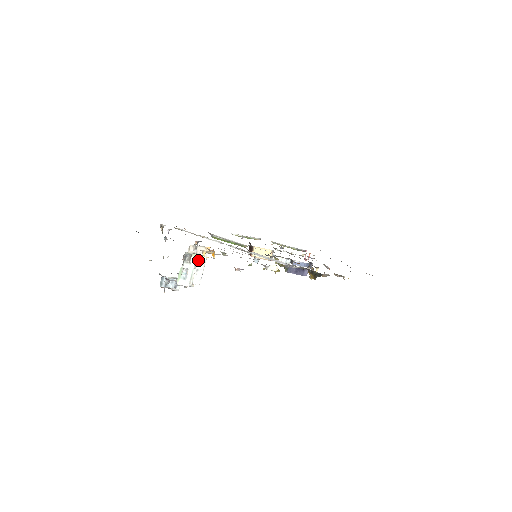
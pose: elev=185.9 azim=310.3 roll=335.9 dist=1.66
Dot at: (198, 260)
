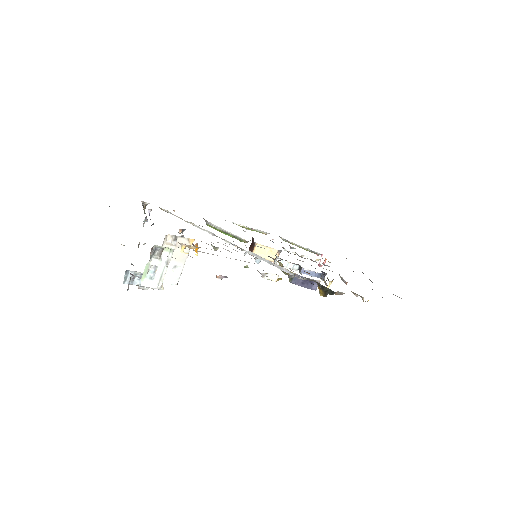
Dot at: (177, 254)
